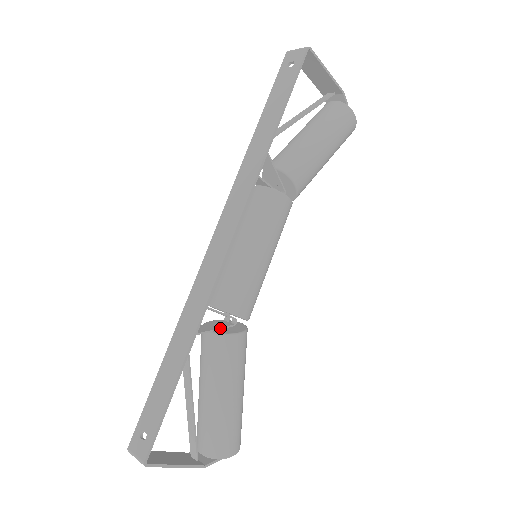
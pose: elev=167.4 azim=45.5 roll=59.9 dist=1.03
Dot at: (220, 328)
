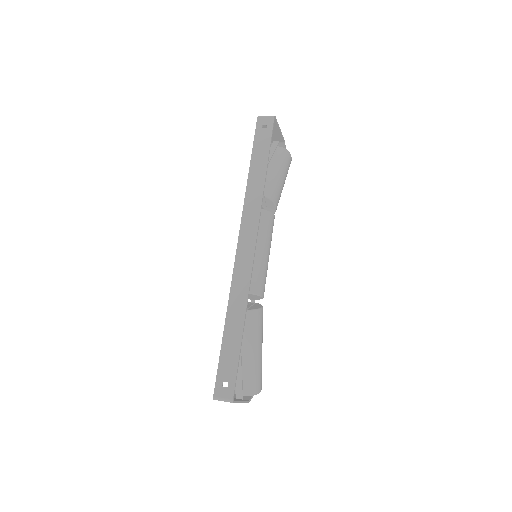
Dot at: (250, 306)
